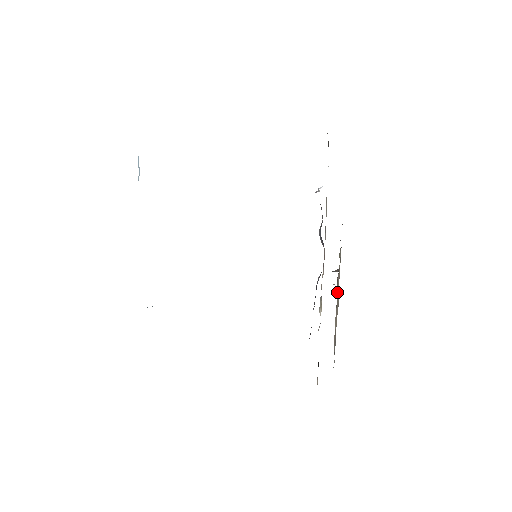
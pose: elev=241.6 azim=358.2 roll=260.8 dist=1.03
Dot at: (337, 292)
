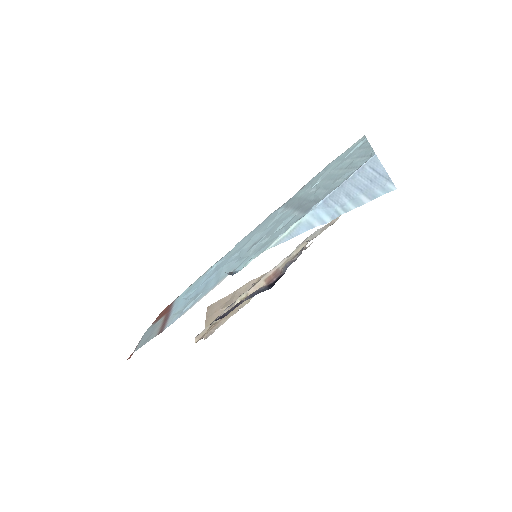
Dot at: (244, 290)
